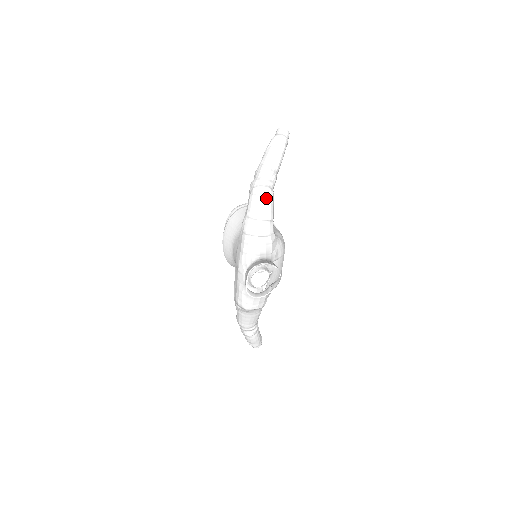
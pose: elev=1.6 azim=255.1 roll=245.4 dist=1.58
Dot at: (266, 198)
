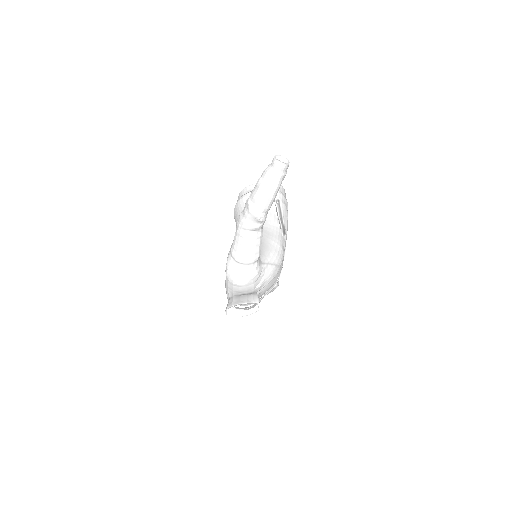
Dot at: (250, 242)
